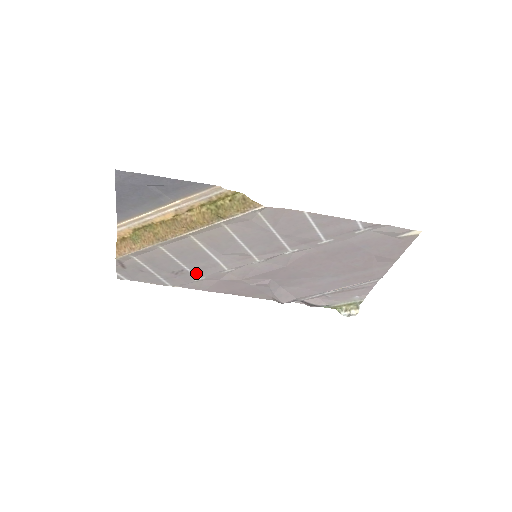
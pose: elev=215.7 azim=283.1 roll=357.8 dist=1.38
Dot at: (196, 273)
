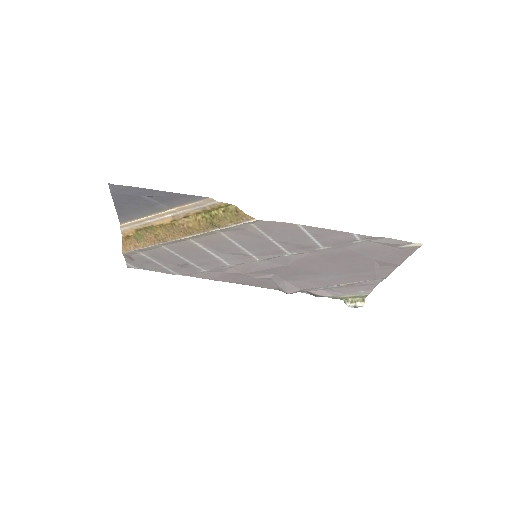
Dot at: (200, 266)
